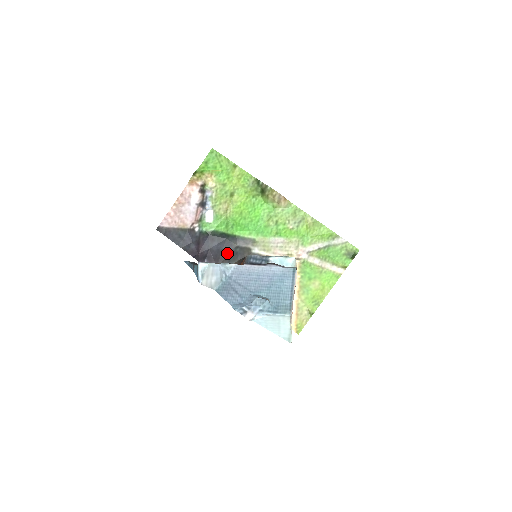
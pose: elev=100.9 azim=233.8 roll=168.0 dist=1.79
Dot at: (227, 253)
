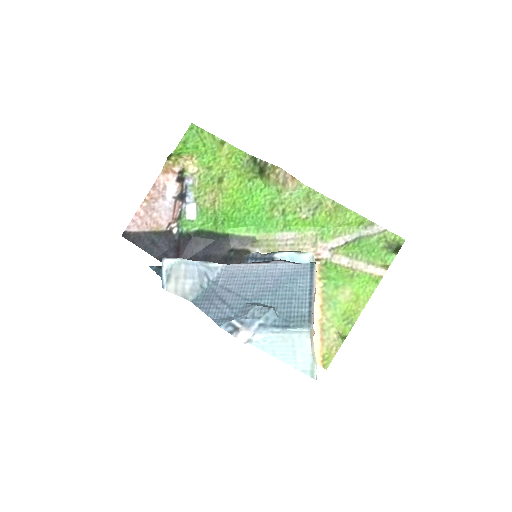
Dot at: (217, 259)
